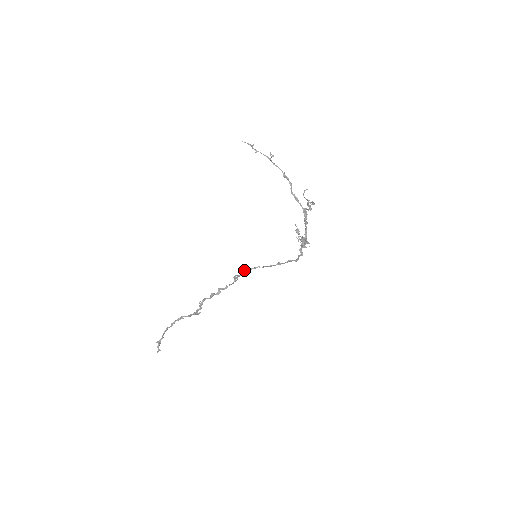
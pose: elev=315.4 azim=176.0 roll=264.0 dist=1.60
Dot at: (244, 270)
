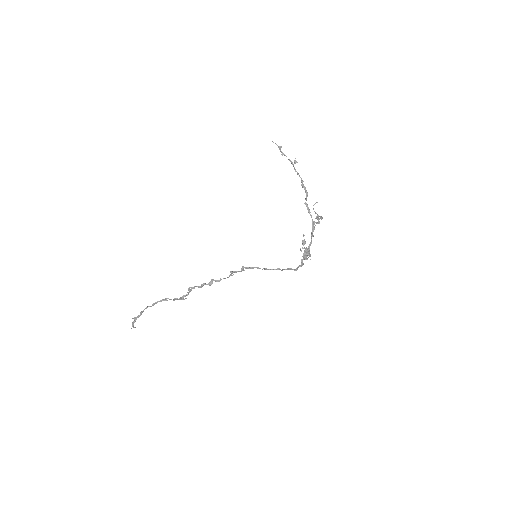
Dot at: (243, 267)
